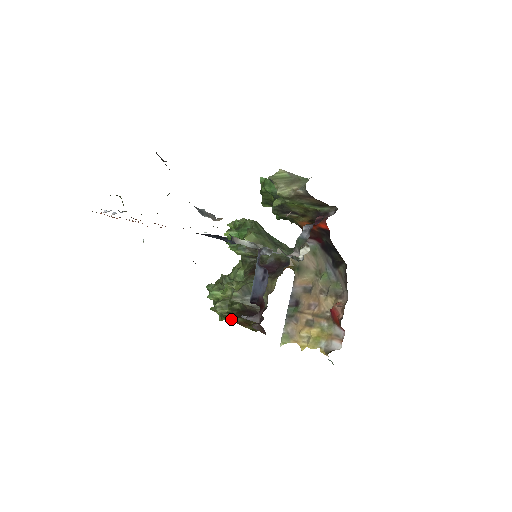
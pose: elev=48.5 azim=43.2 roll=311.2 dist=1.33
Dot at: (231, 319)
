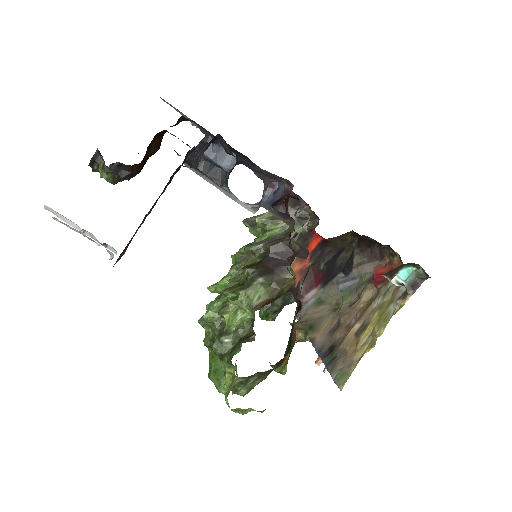
Dot at: (249, 337)
